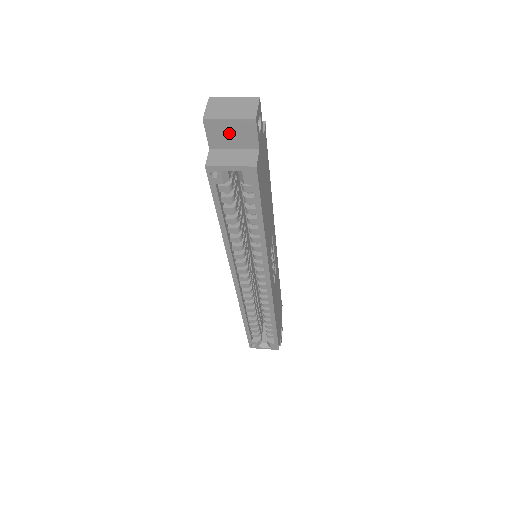
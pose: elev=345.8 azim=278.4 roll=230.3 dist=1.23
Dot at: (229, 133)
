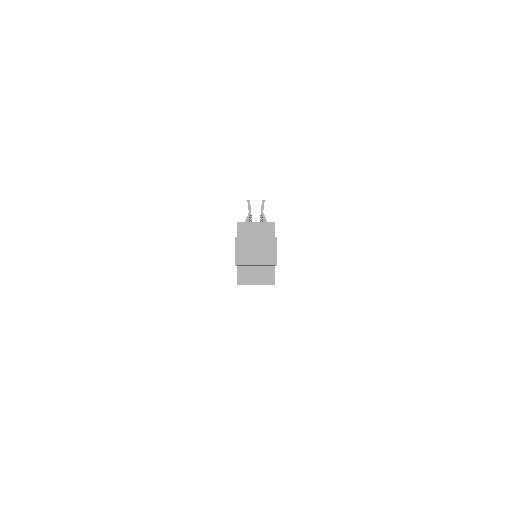
Dot at: occluded
